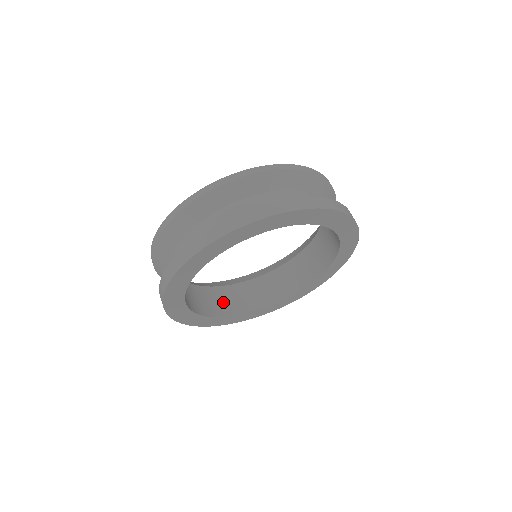
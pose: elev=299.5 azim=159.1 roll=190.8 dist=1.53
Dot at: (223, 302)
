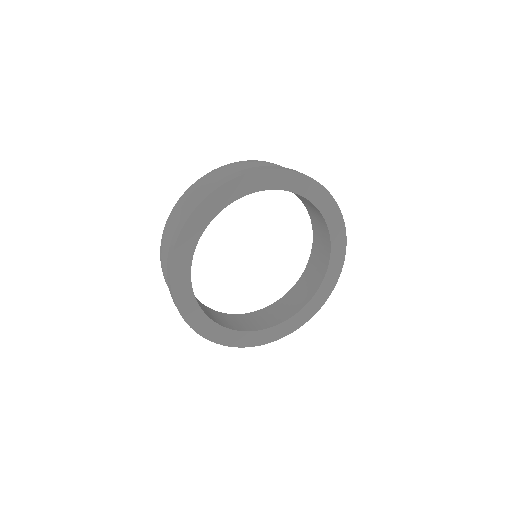
Dot at: (255, 322)
